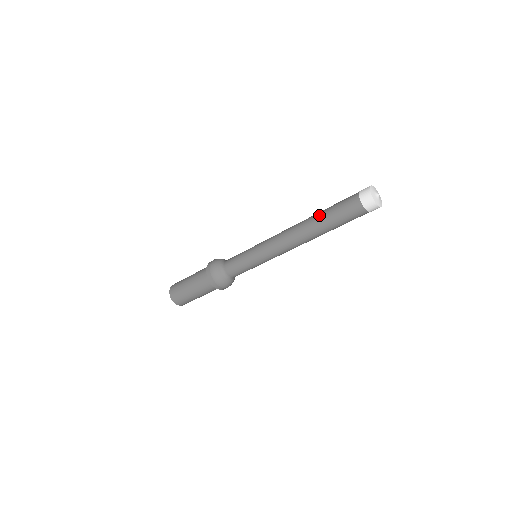
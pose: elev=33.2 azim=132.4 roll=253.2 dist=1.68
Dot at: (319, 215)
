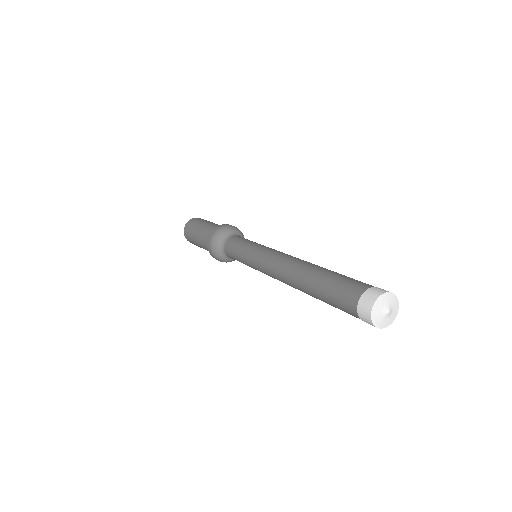
Dot at: (311, 290)
